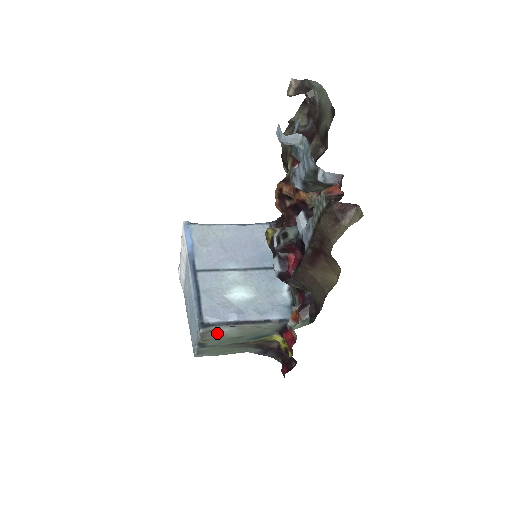
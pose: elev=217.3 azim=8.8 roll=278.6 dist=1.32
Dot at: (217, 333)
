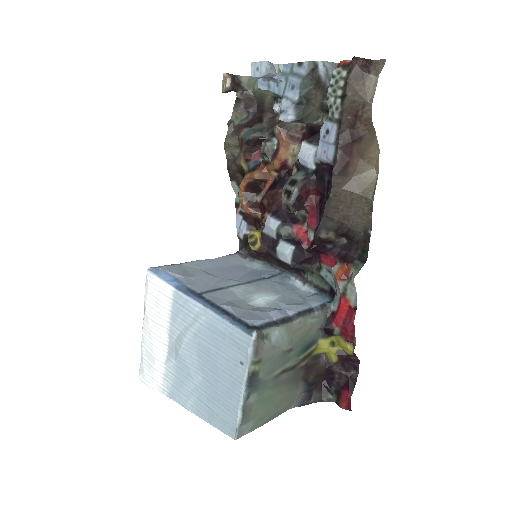
Dot at: (269, 342)
